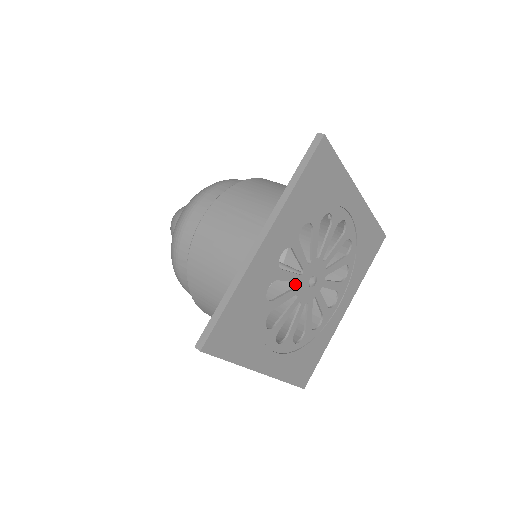
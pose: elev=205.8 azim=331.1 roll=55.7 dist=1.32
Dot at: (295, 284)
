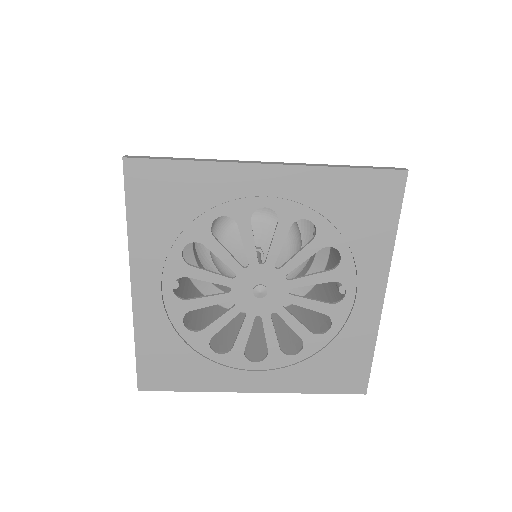
Dot at: (252, 328)
